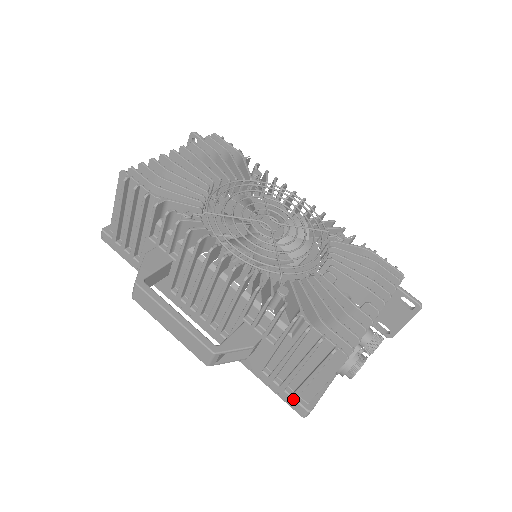
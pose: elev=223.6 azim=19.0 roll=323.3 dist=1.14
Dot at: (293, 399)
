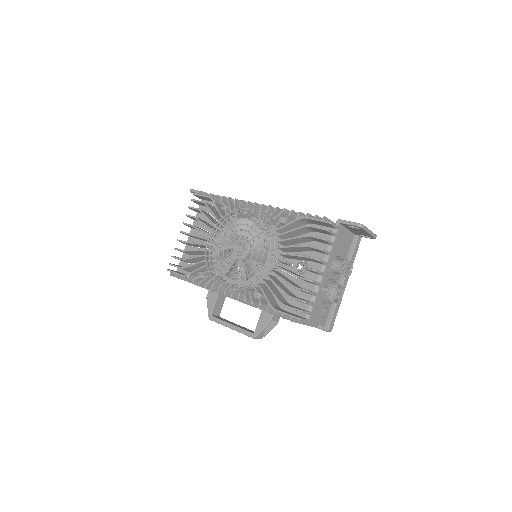
Dot at: occluded
